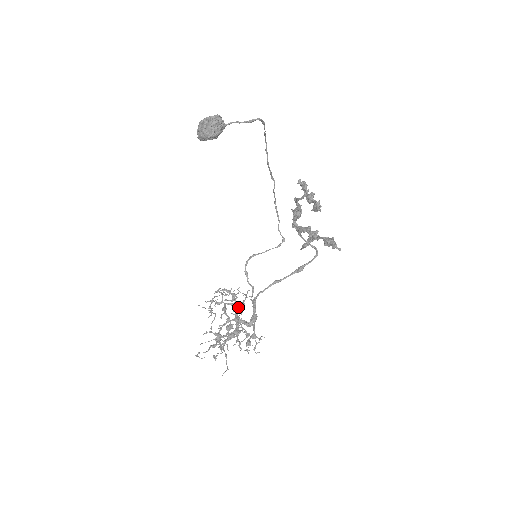
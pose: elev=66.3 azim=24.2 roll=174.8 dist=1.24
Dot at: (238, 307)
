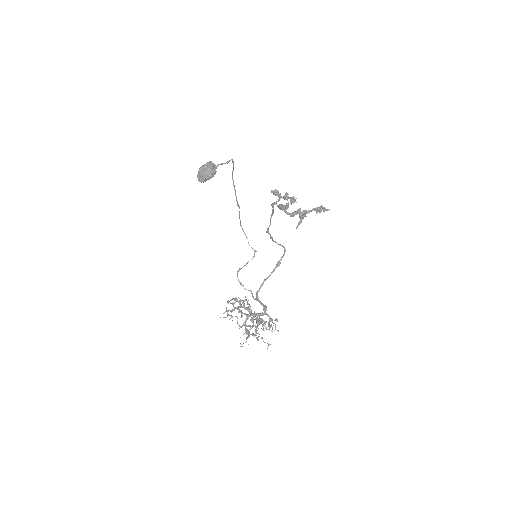
Dot at: occluded
